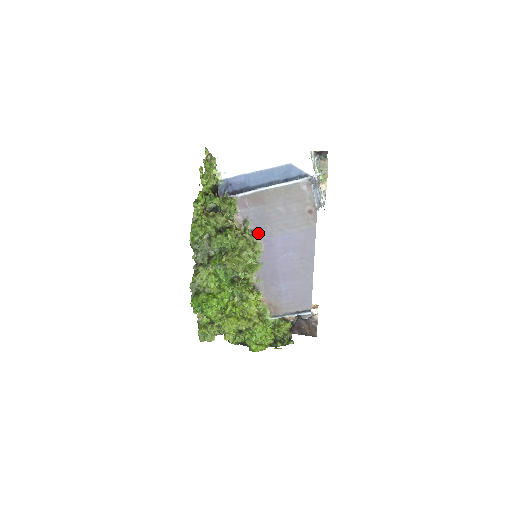
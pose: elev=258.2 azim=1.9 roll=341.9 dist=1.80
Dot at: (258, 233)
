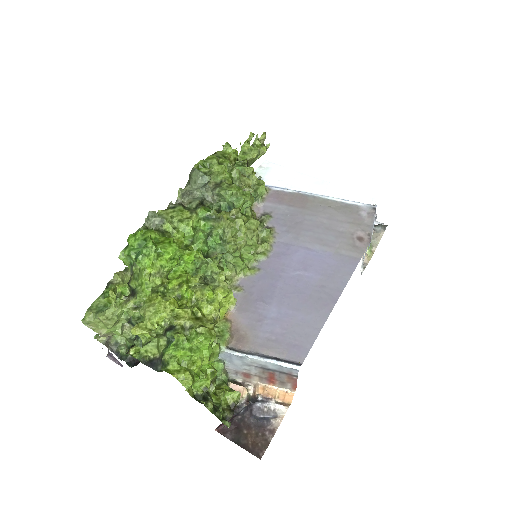
Dot at: (275, 234)
